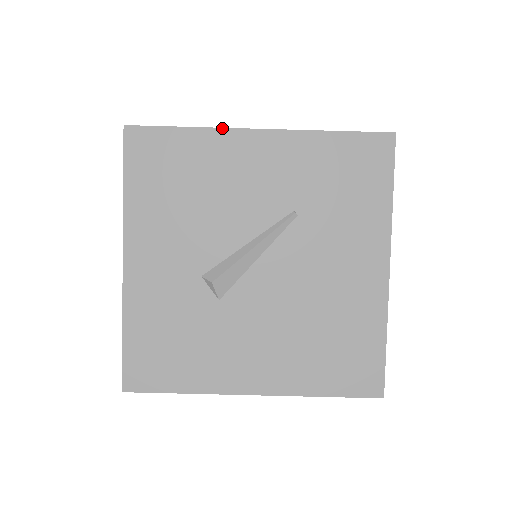
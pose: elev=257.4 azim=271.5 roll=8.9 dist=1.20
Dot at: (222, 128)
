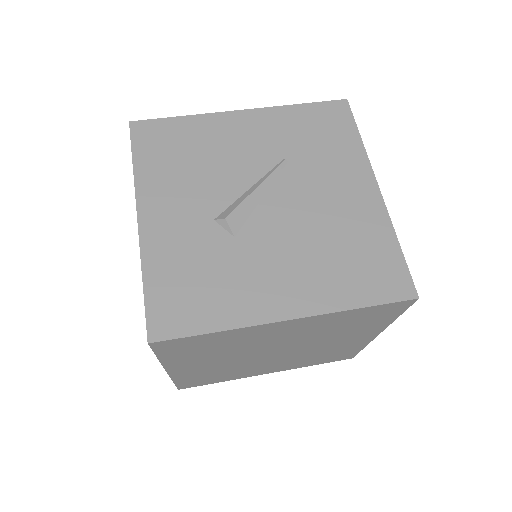
Dot at: (211, 113)
